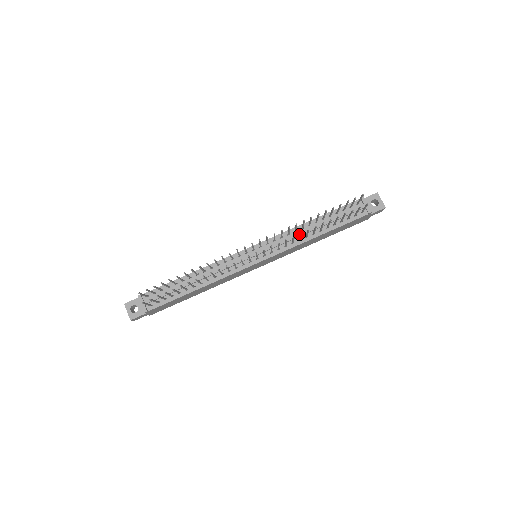
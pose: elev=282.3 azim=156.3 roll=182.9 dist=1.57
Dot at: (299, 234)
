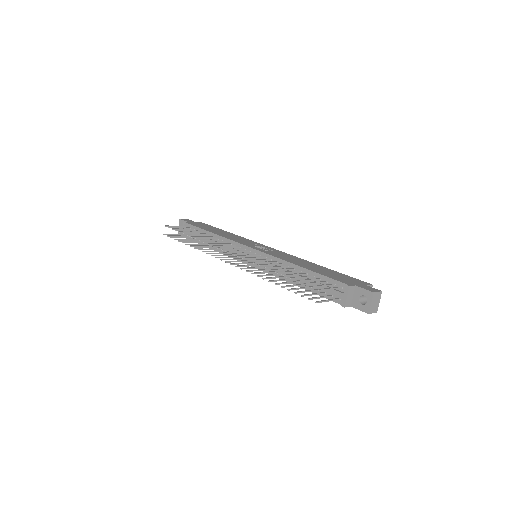
Dot at: occluded
